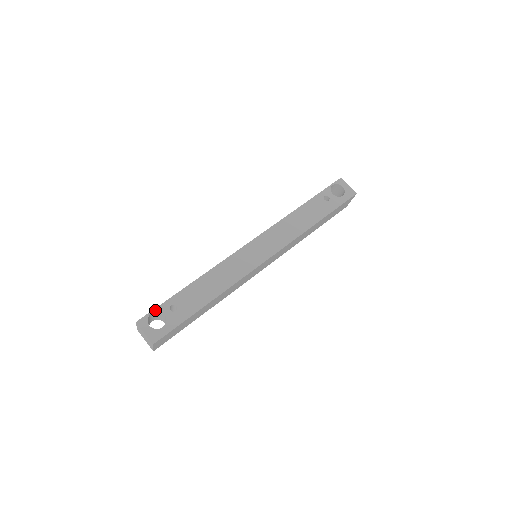
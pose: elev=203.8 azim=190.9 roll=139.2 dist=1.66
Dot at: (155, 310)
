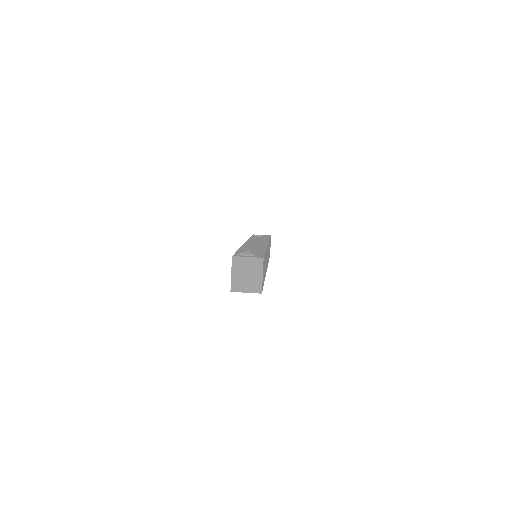
Dot at: (236, 253)
